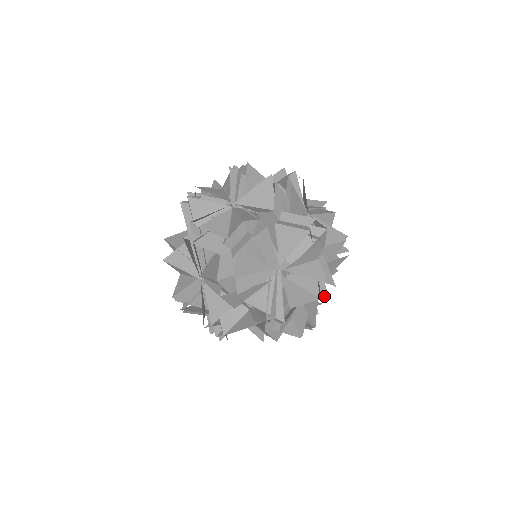
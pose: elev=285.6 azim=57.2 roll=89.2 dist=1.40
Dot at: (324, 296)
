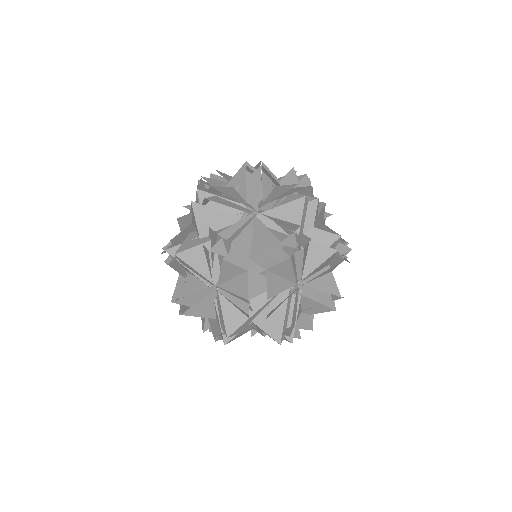
Dot at: (288, 252)
